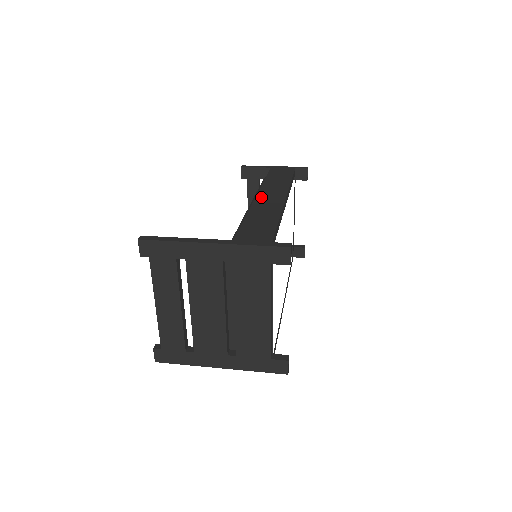
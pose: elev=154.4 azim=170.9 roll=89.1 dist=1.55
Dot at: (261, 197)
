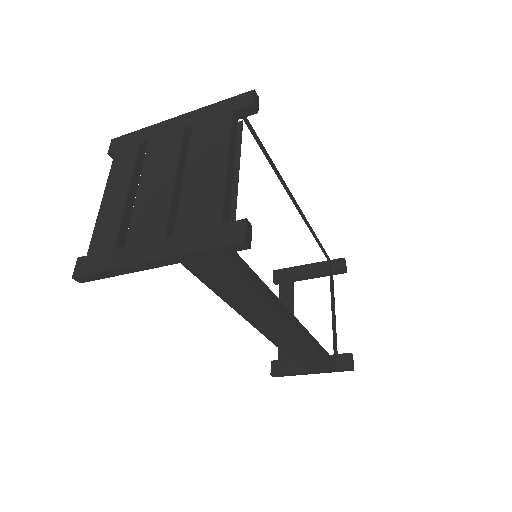
Dot at: occluded
